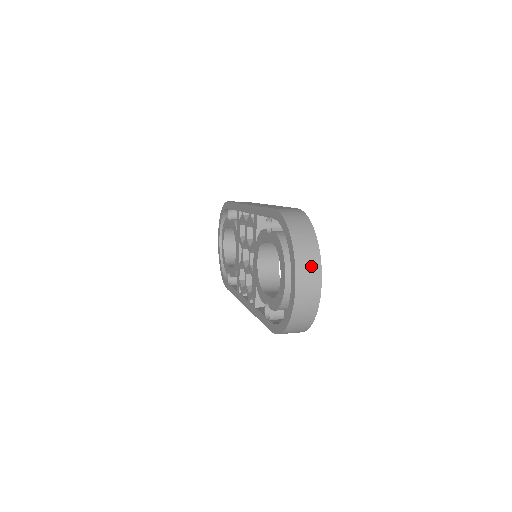
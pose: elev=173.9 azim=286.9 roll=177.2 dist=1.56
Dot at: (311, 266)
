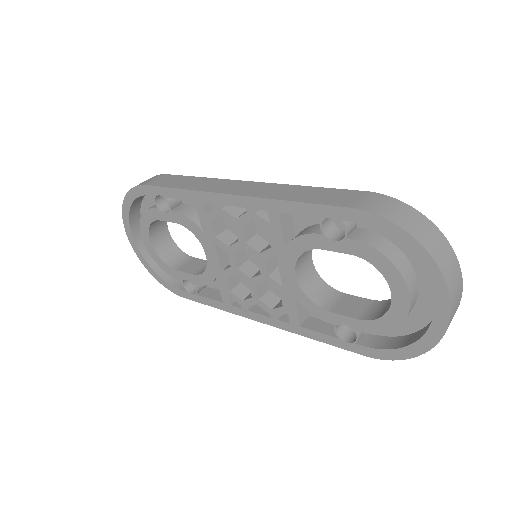
Dot at: (456, 276)
